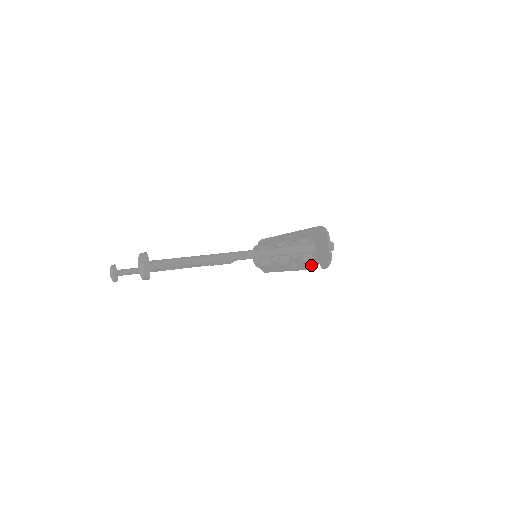
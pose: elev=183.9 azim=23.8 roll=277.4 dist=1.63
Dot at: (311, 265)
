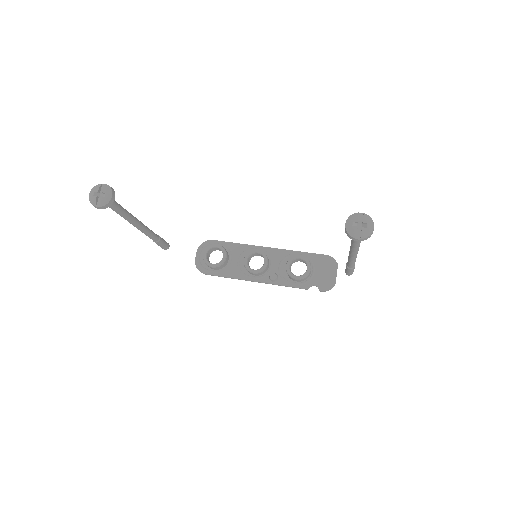
Dot at: (303, 284)
